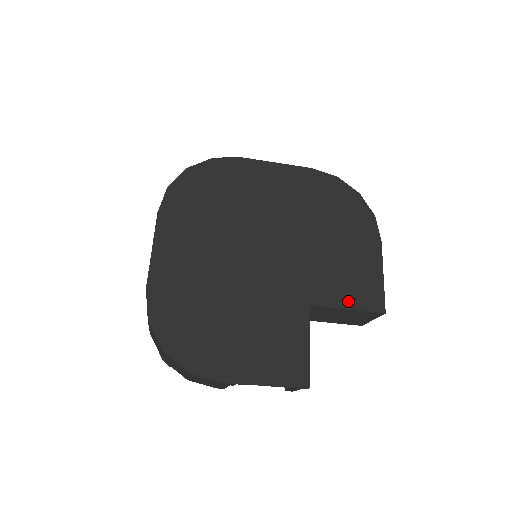
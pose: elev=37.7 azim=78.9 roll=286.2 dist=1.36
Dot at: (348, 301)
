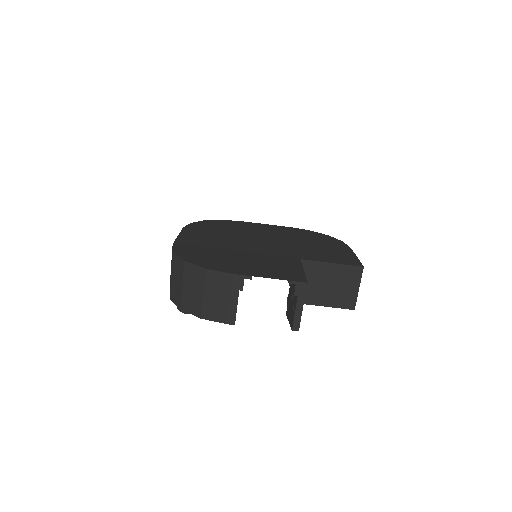
Dot at: (331, 261)
